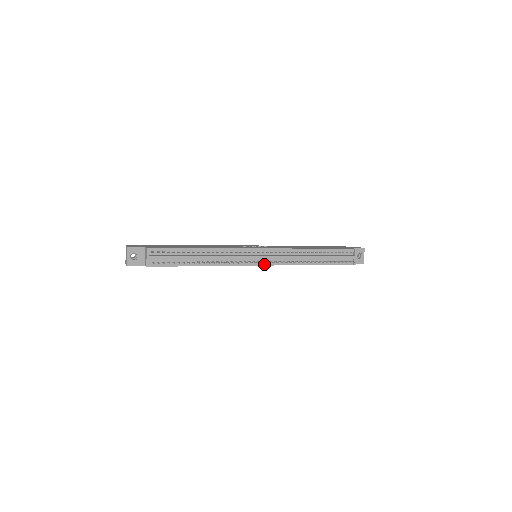
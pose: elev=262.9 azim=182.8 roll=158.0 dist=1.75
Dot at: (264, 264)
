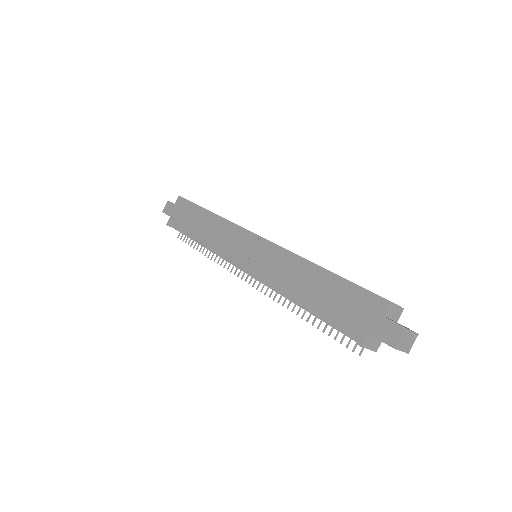
Dot at: occluded
